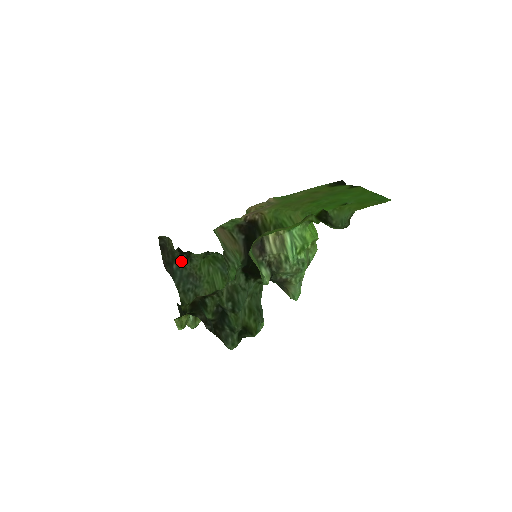
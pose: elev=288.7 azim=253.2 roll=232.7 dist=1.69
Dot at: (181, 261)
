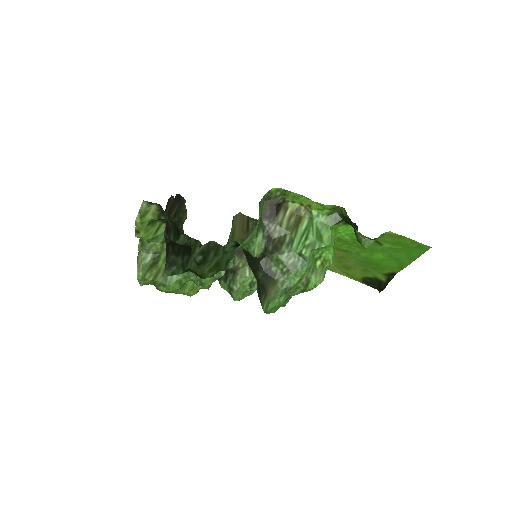
Dot at: occluded
